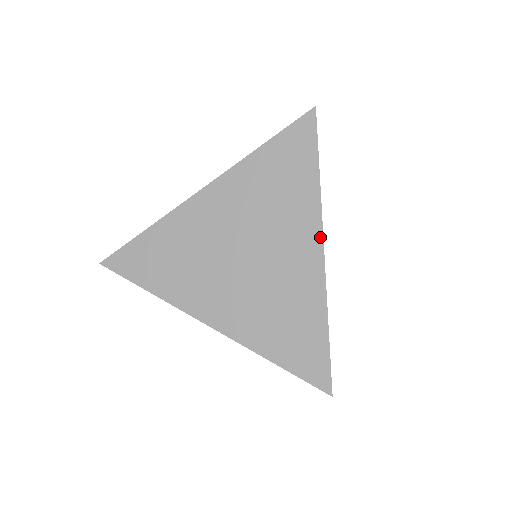
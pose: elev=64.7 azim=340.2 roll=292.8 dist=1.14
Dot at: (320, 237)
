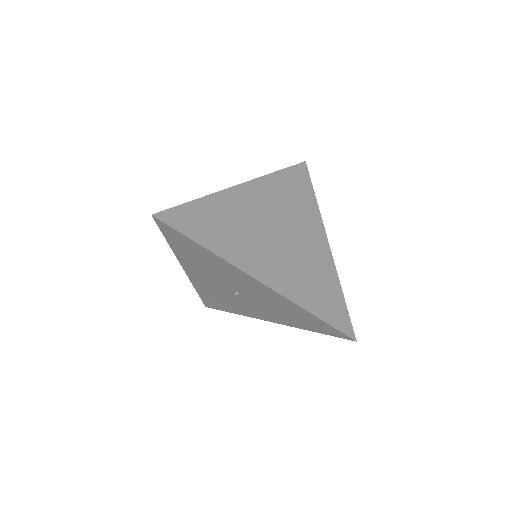
Dot at: (324, 233)
